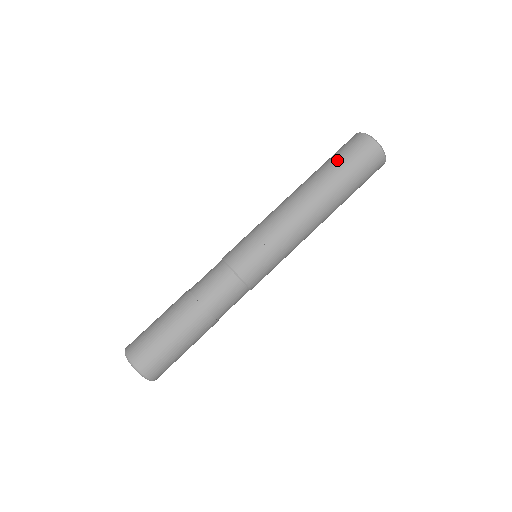
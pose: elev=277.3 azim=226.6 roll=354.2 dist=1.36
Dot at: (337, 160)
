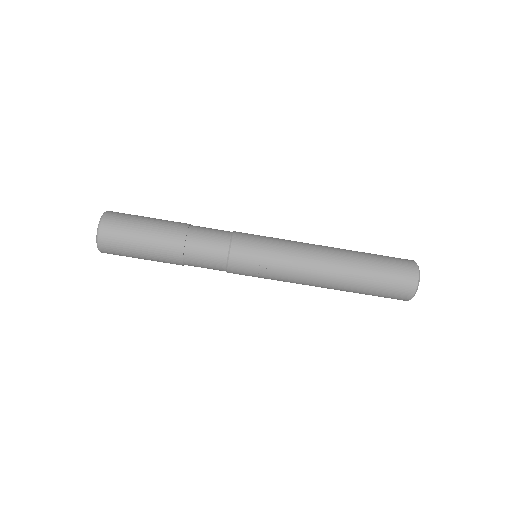
Dot at: (380, 273)
